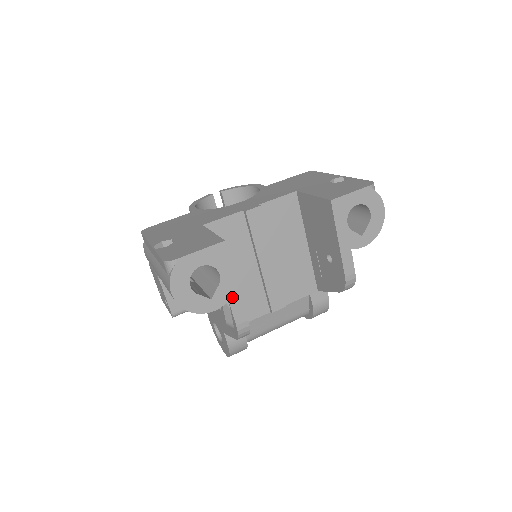
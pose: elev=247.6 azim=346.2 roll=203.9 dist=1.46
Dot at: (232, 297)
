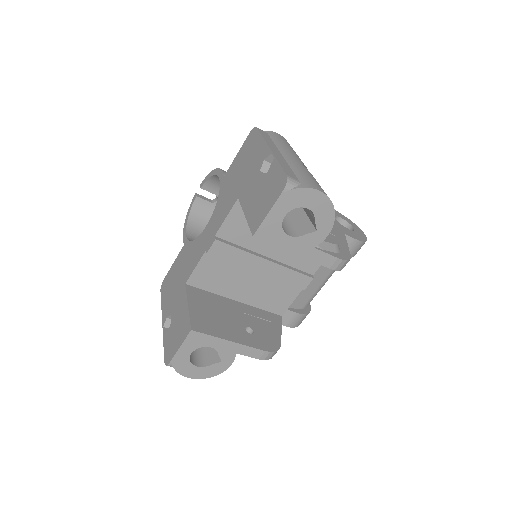
Dot at: (236, 350)
